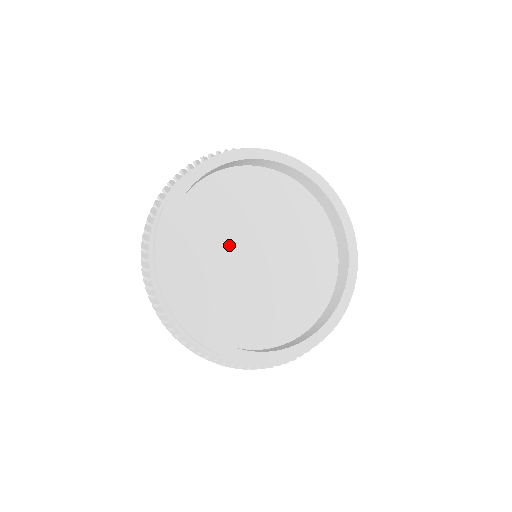
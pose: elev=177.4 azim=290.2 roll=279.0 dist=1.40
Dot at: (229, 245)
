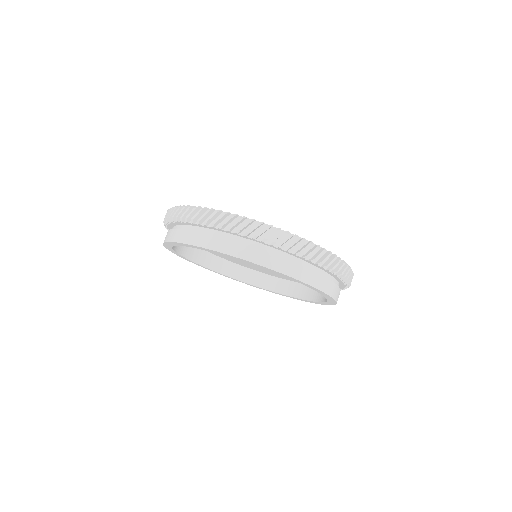
Dot at: occluded
